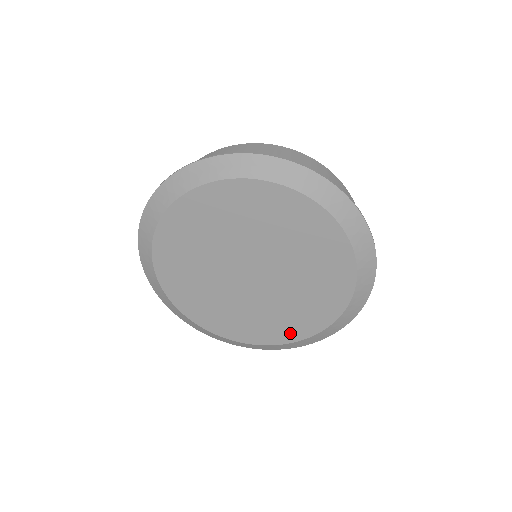
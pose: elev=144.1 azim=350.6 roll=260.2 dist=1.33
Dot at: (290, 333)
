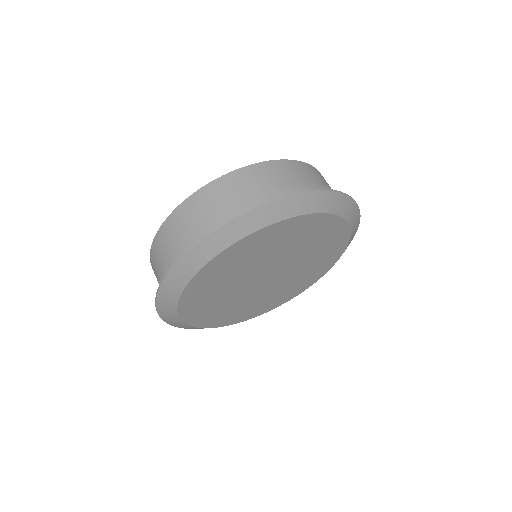
Dot at: (268, 307)
